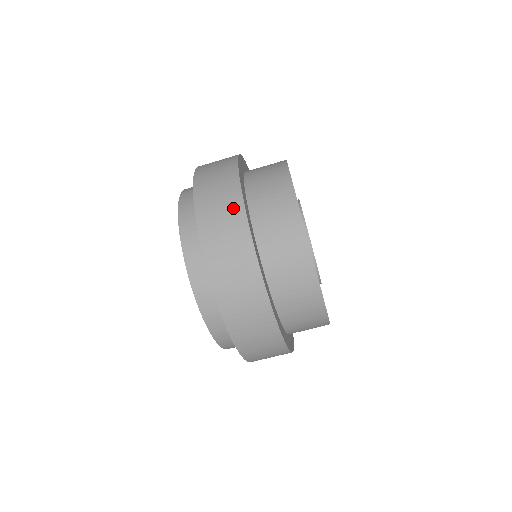
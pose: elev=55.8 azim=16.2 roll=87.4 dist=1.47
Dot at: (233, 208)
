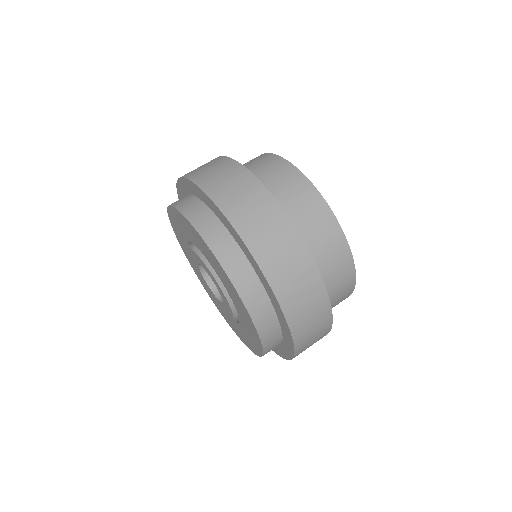
Dot at: (297, 253)
